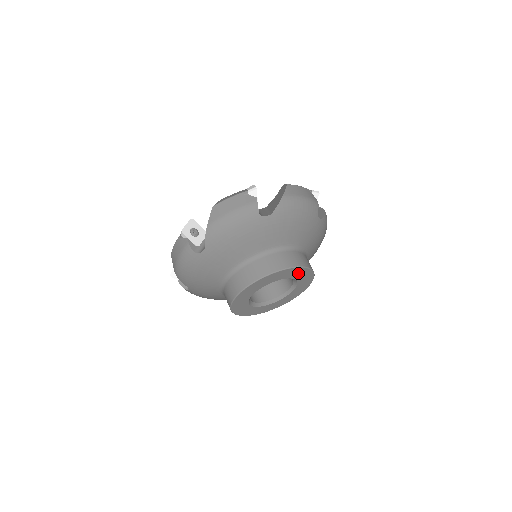
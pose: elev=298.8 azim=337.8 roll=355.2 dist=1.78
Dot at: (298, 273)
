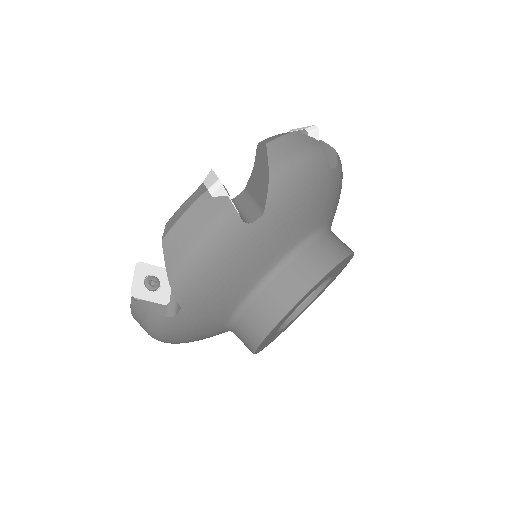
Dot at: (334, 270)
